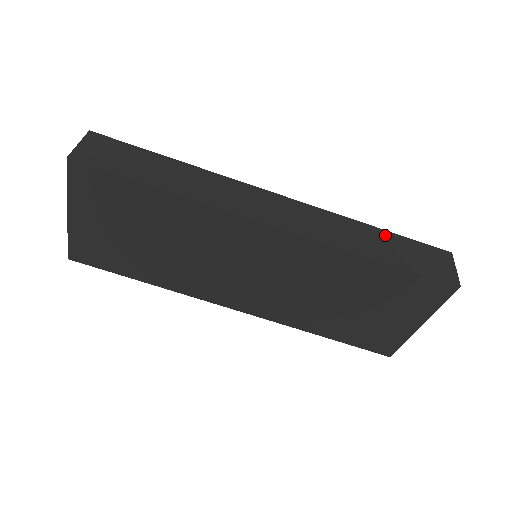
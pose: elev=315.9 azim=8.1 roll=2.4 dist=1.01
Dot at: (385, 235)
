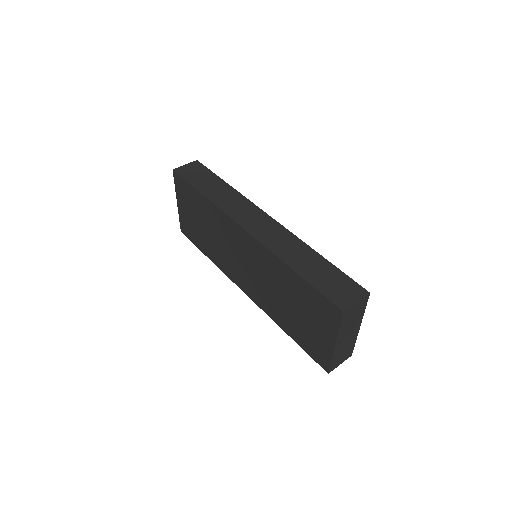
Dot at: (321, 261)
